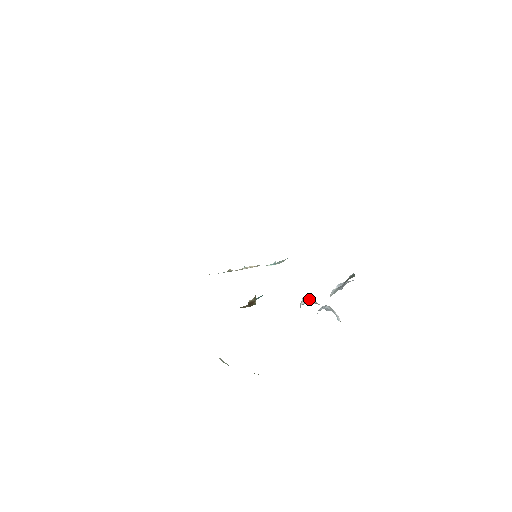
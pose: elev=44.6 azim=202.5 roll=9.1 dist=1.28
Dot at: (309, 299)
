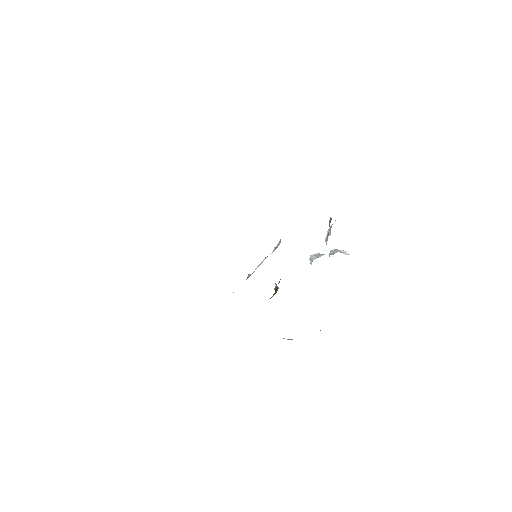
Dot at: (314, 257)
